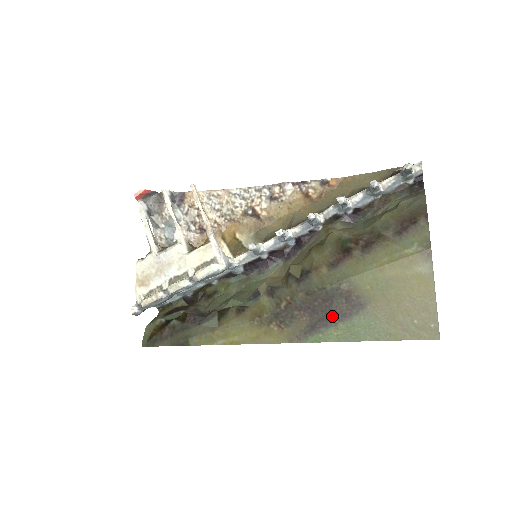
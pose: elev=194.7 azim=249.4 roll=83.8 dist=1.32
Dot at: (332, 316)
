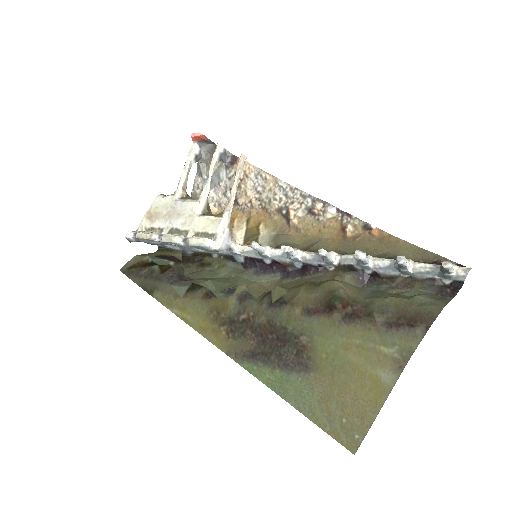
Dot at: (276, 358)
